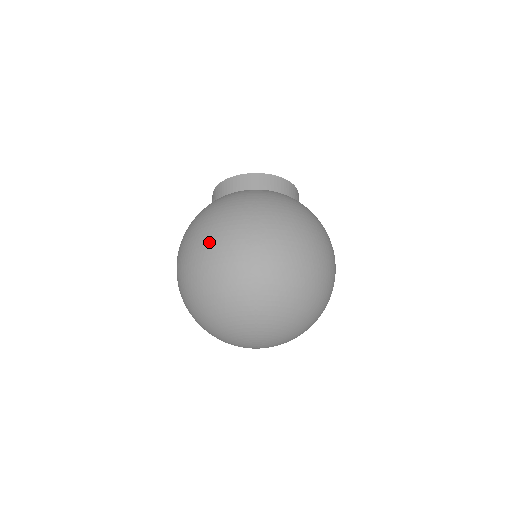
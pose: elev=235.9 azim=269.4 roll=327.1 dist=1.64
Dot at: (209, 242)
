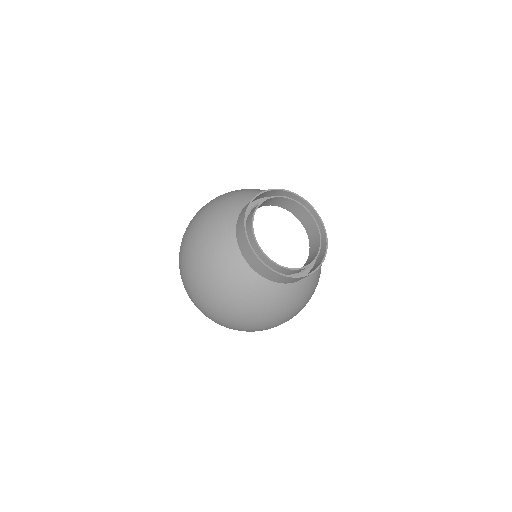
Dot at: (219, 319)
